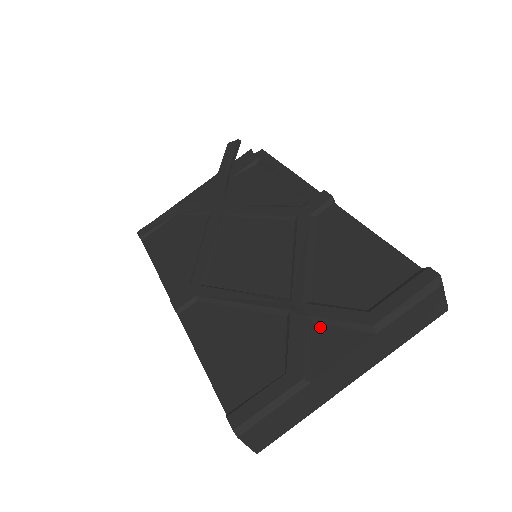
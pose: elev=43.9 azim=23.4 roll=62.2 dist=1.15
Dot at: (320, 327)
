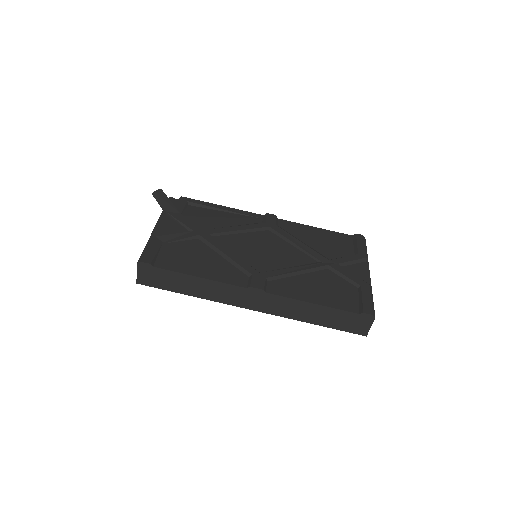
Dot at: (347, 267)
